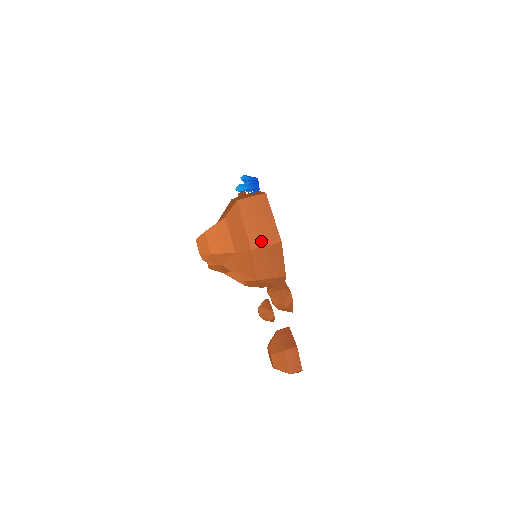
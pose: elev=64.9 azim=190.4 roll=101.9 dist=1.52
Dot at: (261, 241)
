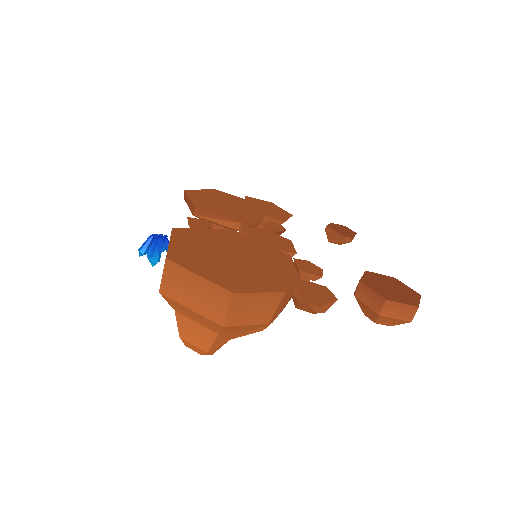
Dot at: (219, 310)
